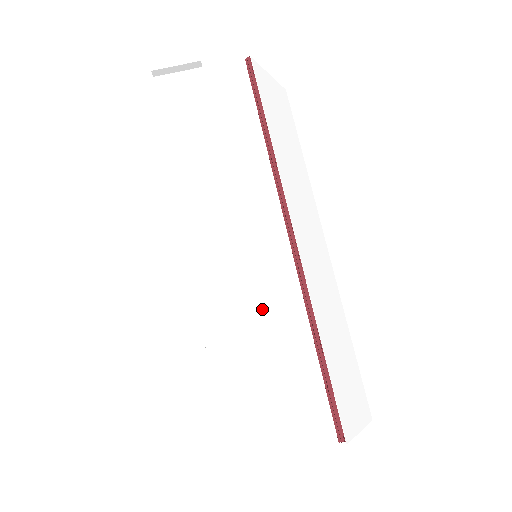
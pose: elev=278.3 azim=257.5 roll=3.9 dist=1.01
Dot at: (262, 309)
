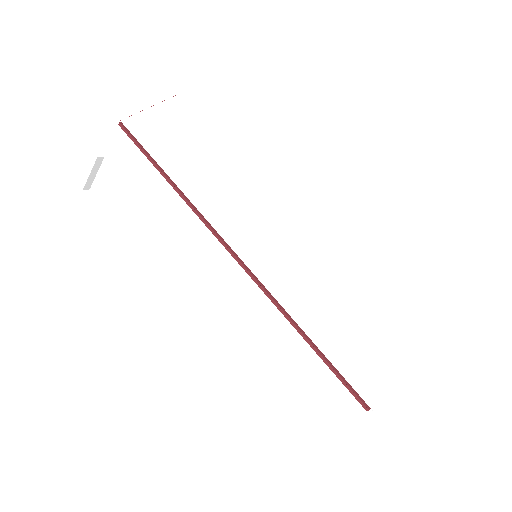
Dot at: (253, 328)
